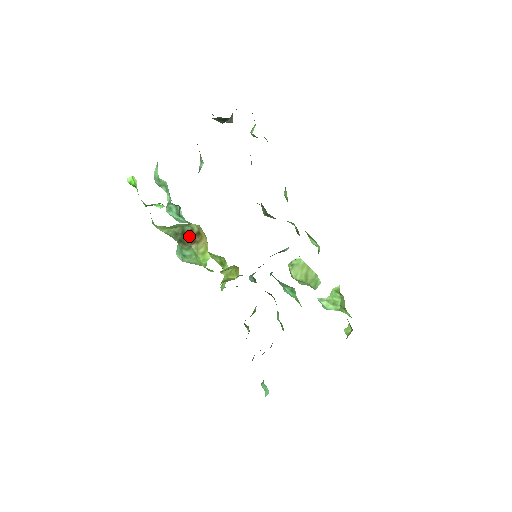
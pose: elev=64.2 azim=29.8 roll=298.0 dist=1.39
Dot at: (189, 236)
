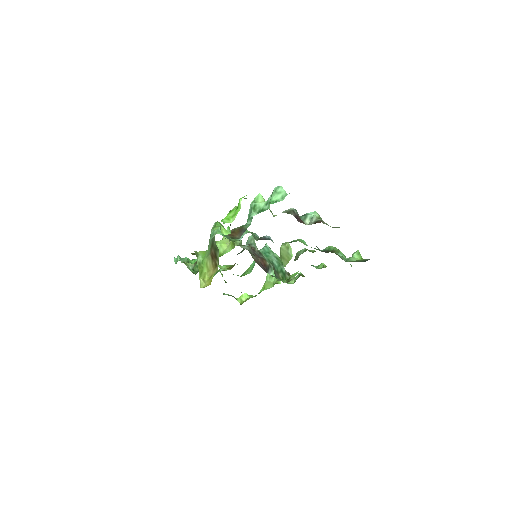
Dot at: (214, 255)
